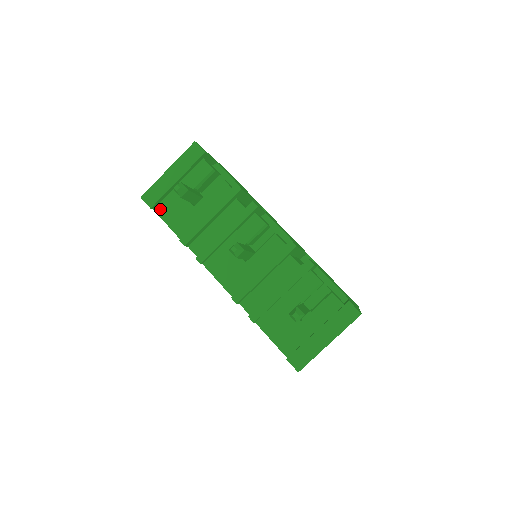
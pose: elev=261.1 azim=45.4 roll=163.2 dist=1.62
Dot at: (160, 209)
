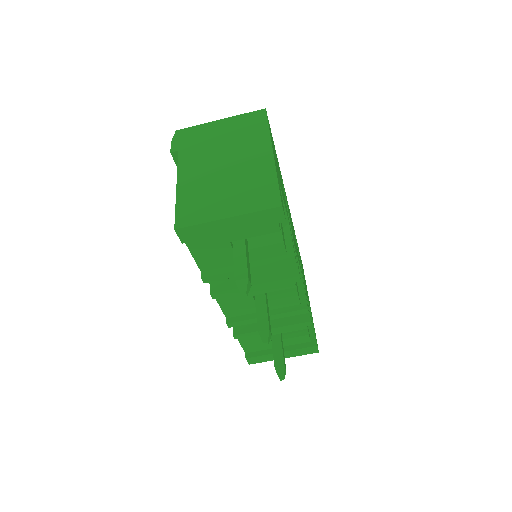
Dot at: occluded
